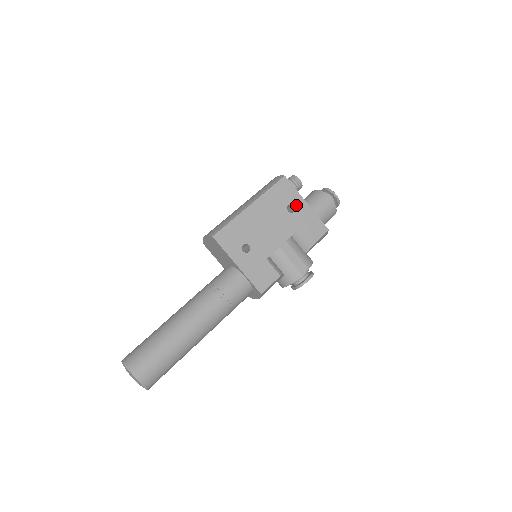
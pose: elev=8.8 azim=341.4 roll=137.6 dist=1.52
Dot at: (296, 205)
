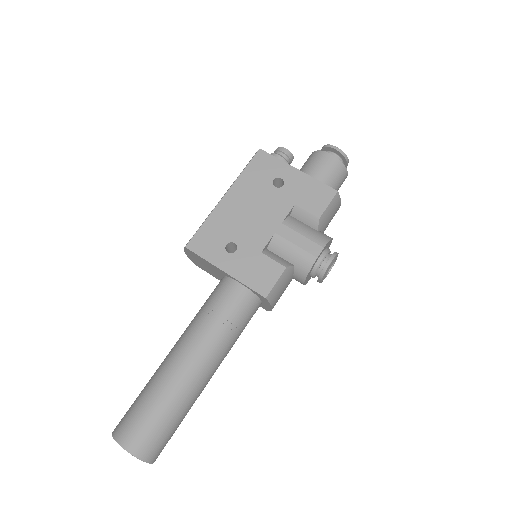
Dot at: (284, 176)
